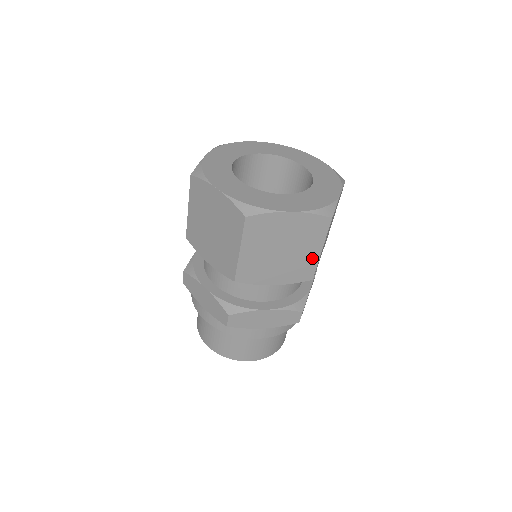
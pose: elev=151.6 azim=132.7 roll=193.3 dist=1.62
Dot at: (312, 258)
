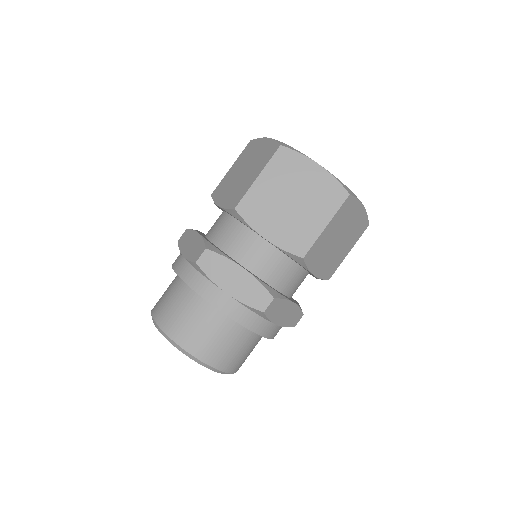
Dot at: (342, 257)
